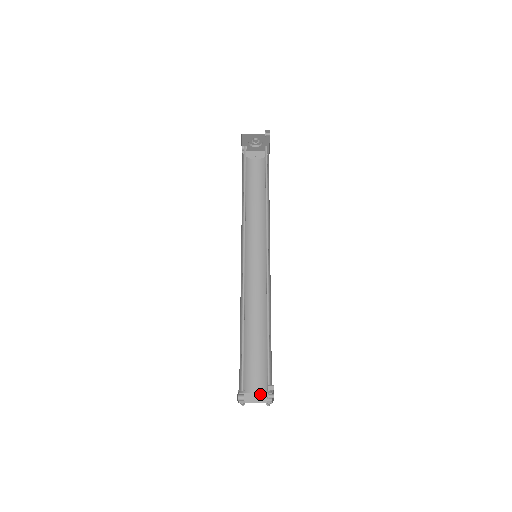
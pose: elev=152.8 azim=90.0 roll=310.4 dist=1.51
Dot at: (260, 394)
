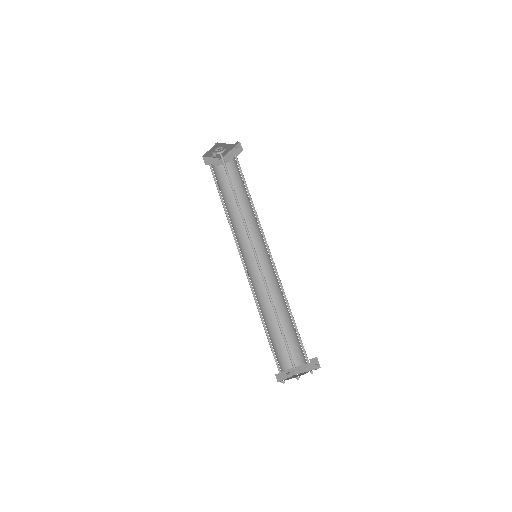
Dot at: (287, 370)
